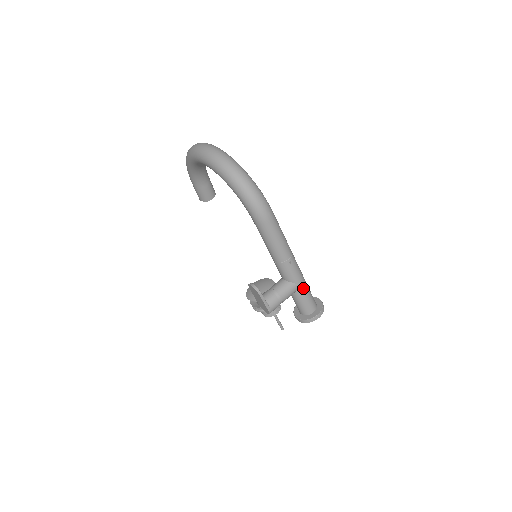
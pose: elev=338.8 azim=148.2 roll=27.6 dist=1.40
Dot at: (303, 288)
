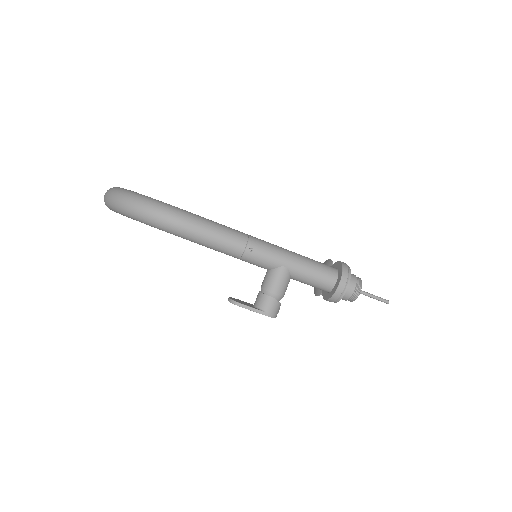
Dot at: (296, 265)
